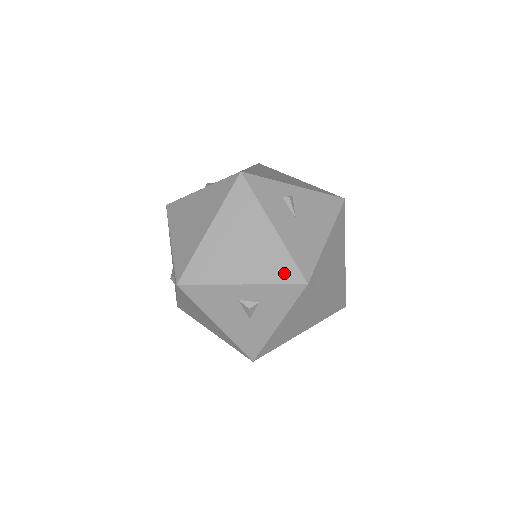
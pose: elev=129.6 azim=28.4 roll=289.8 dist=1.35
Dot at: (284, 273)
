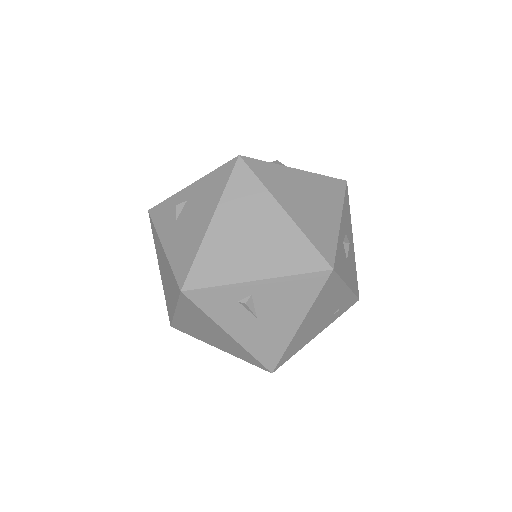
Dot at: (250, 360)
